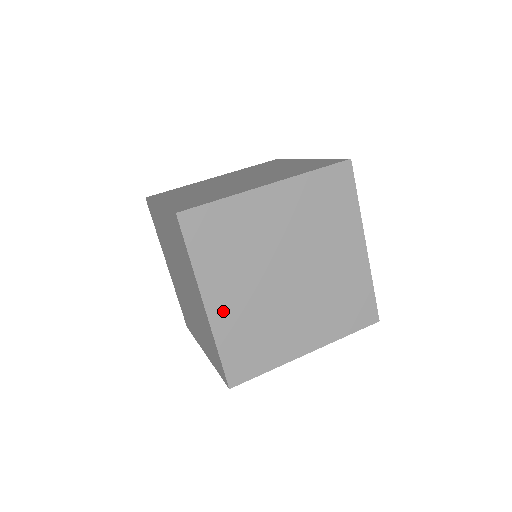
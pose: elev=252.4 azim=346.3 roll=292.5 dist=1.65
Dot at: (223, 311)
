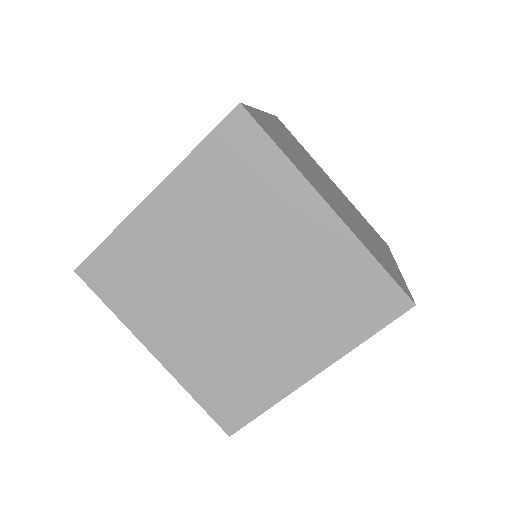
Dot at: (176, 354)
